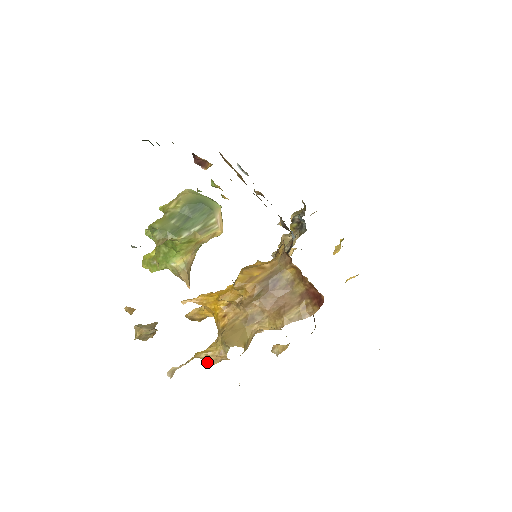
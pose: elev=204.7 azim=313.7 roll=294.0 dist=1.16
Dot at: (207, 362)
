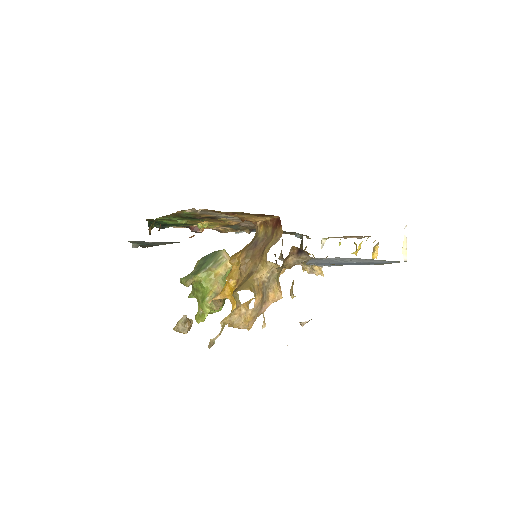
Dot at: (235, 324)
